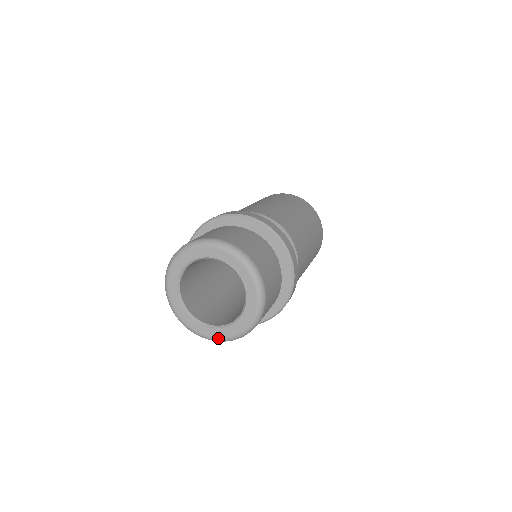
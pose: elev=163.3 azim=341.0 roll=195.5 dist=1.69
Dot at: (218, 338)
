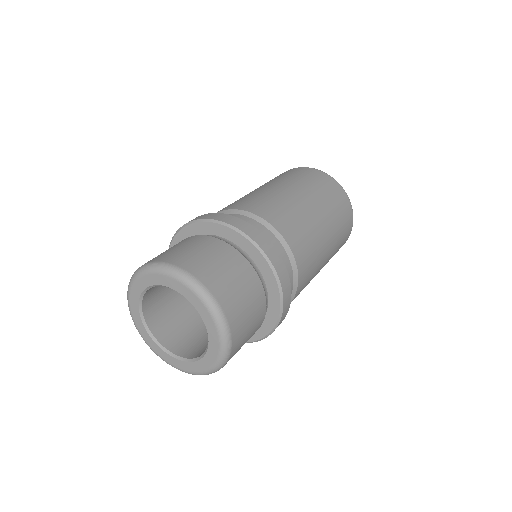
Dot at: (169, 363)
